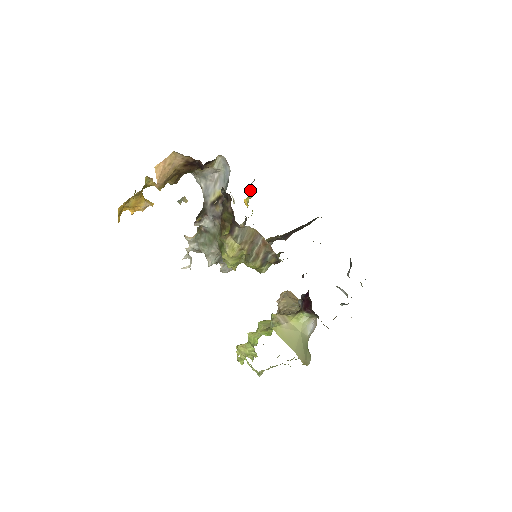
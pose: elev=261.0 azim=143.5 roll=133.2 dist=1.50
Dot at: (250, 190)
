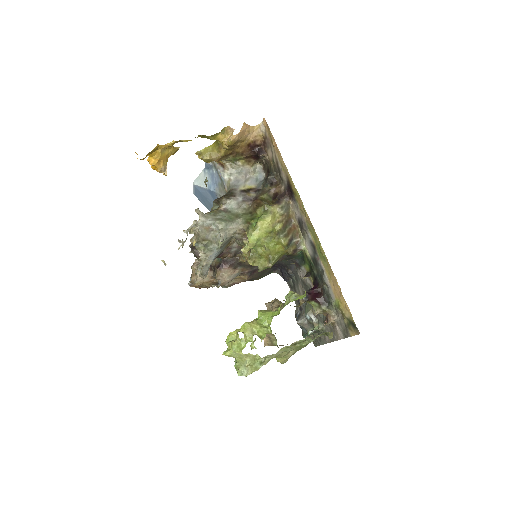
Dot at: occluded
